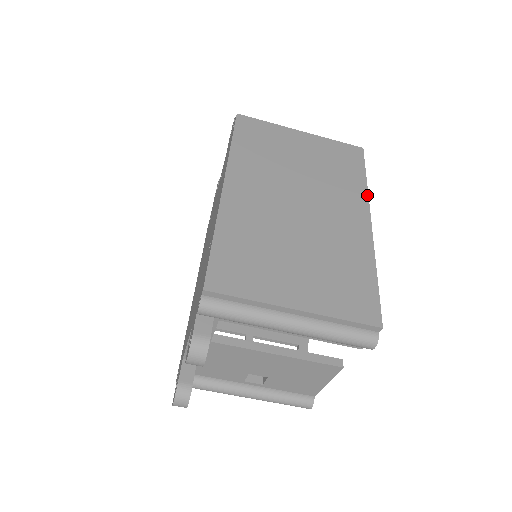
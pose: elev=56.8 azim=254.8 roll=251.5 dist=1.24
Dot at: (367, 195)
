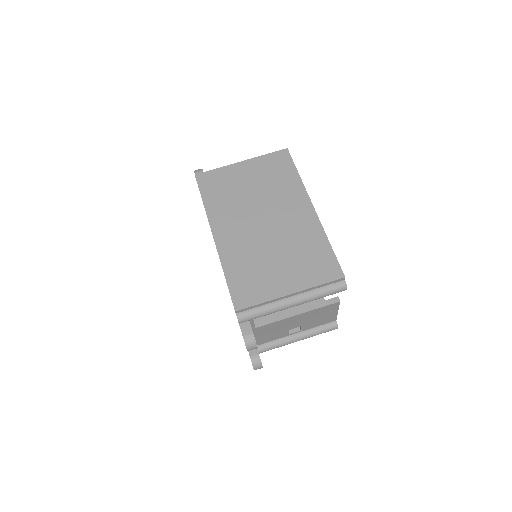
Dot at: (303, 187)
